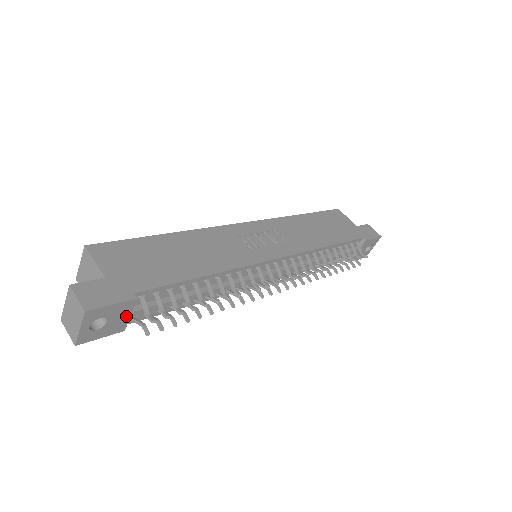
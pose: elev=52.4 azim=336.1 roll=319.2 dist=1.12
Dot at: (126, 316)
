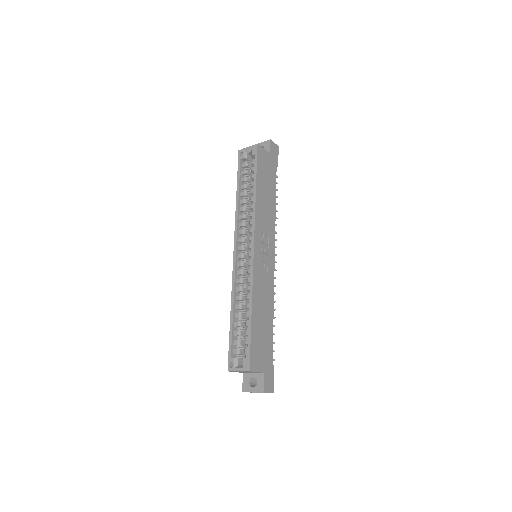
Dot at: occluded
